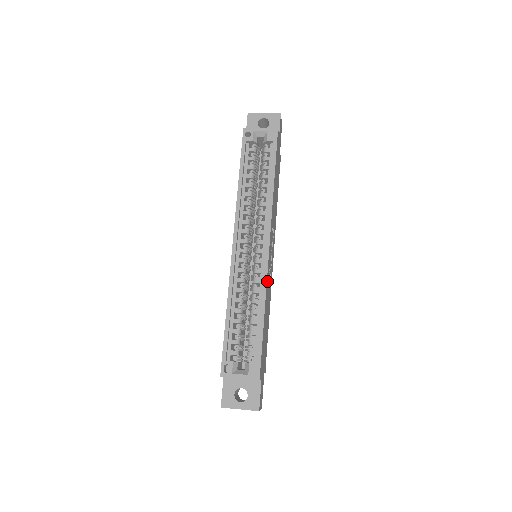
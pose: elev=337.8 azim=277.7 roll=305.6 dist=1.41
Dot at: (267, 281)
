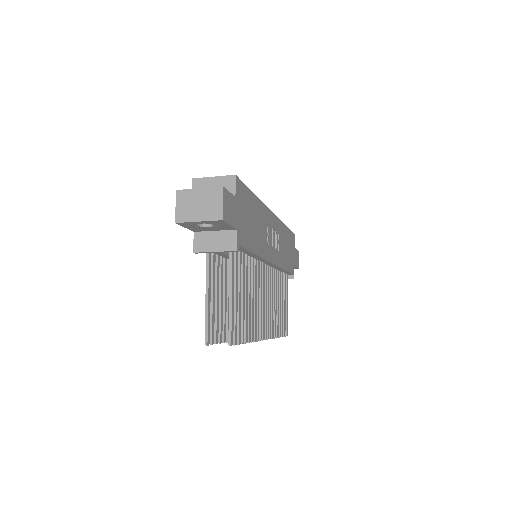
Dot at: (265, 210)
